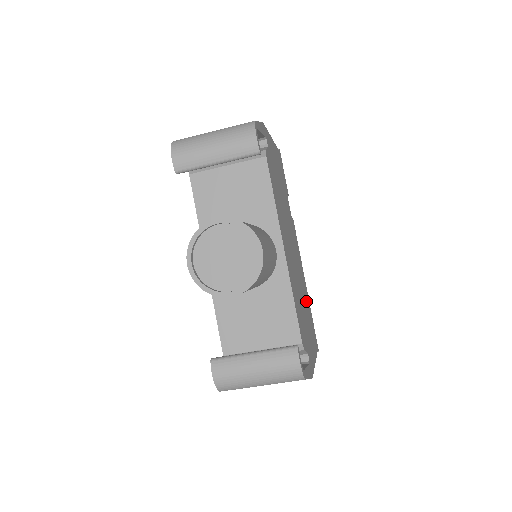
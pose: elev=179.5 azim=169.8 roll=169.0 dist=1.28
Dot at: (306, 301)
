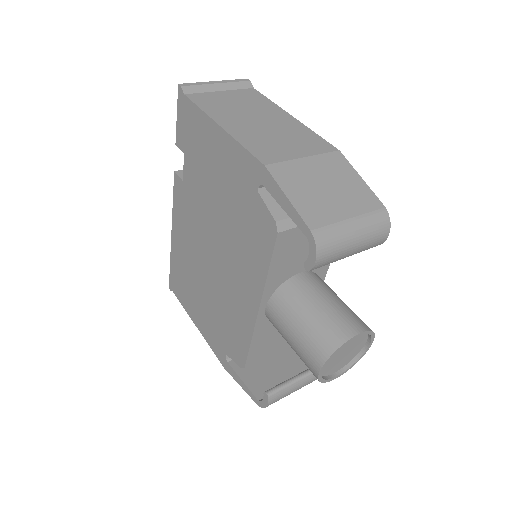
Dot at: occluded
